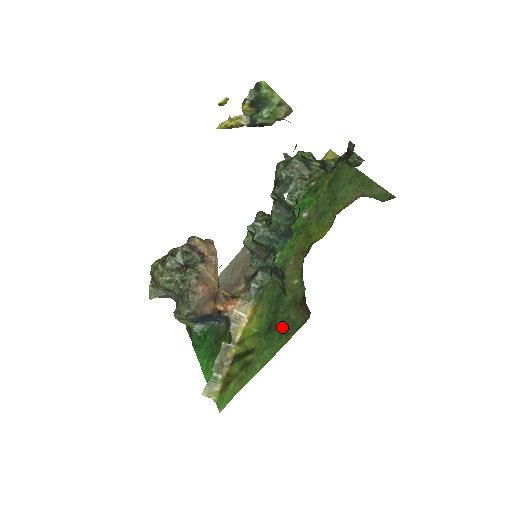
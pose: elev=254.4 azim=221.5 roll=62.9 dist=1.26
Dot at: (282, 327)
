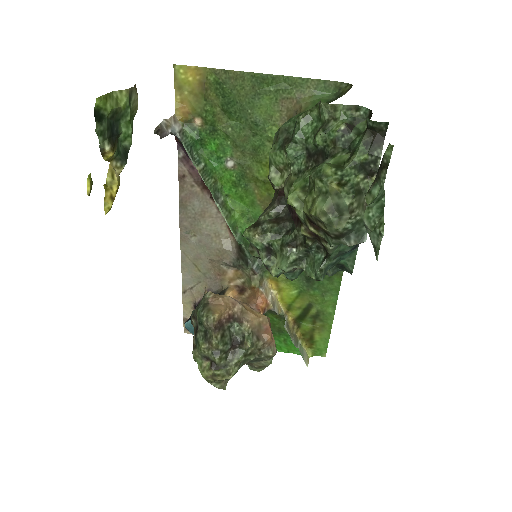
Dot at: occluded
